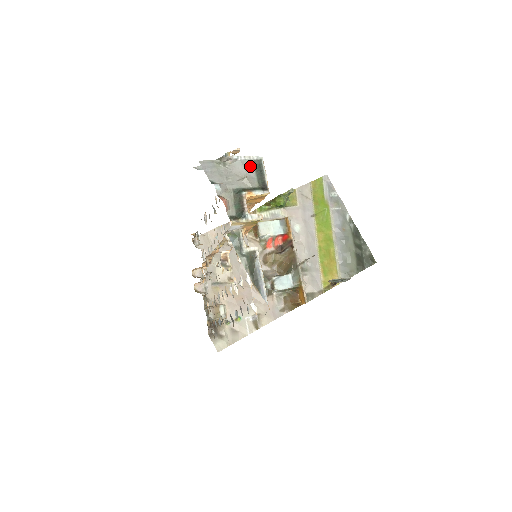
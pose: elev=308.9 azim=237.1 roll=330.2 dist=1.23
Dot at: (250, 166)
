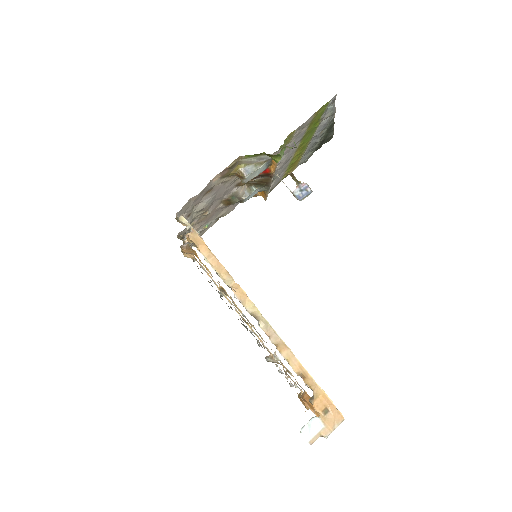
Dot at: (335, 424)
